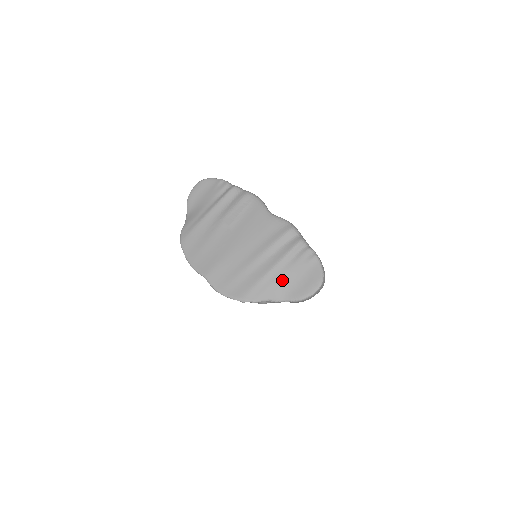
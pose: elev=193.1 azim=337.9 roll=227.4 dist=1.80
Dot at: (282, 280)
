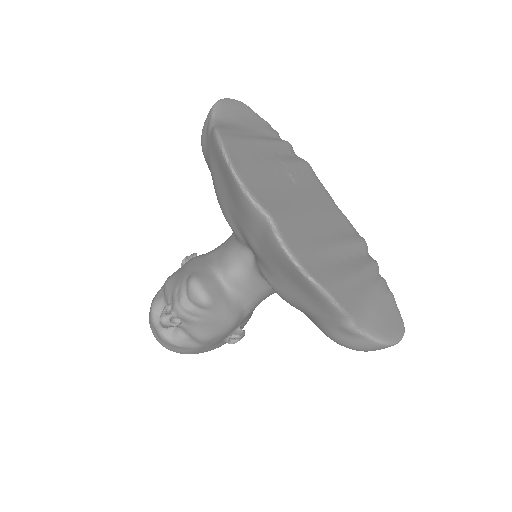
Dot at: (366, 299)
